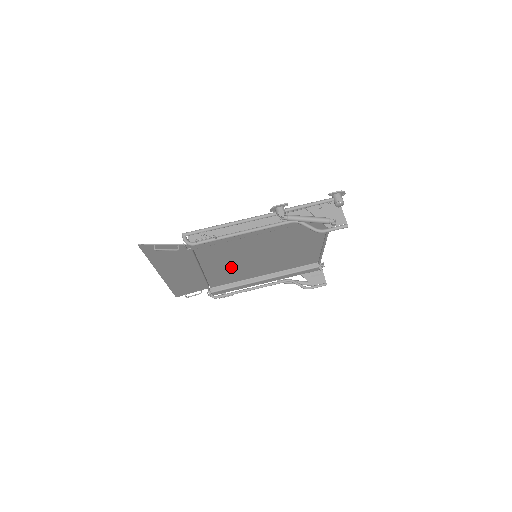
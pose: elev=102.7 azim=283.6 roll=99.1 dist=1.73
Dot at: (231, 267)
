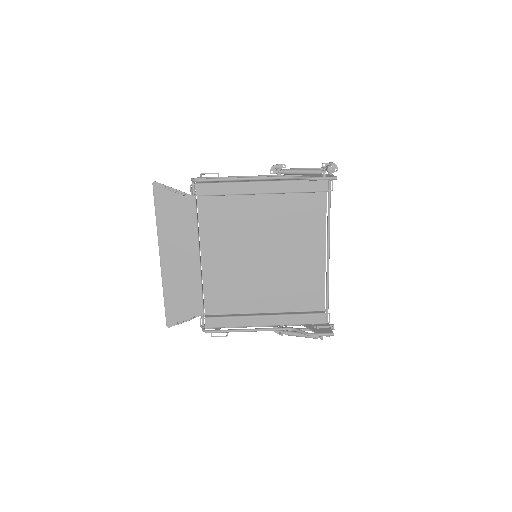
Dot at: (230, 271)
